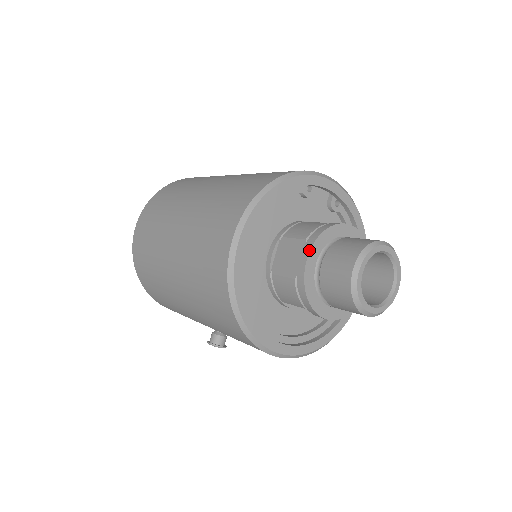
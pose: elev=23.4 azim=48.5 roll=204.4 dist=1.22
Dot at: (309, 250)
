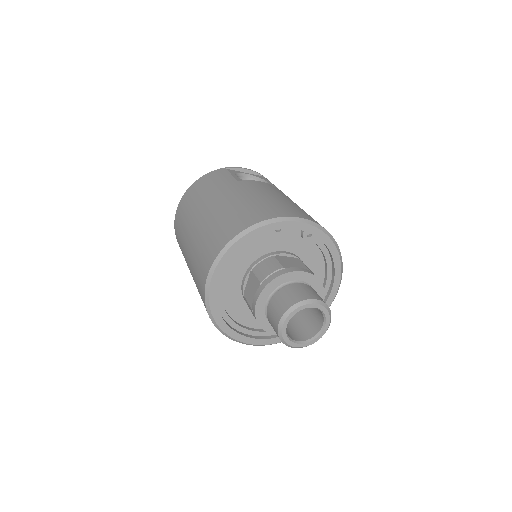
Dot at: (259, 295)
